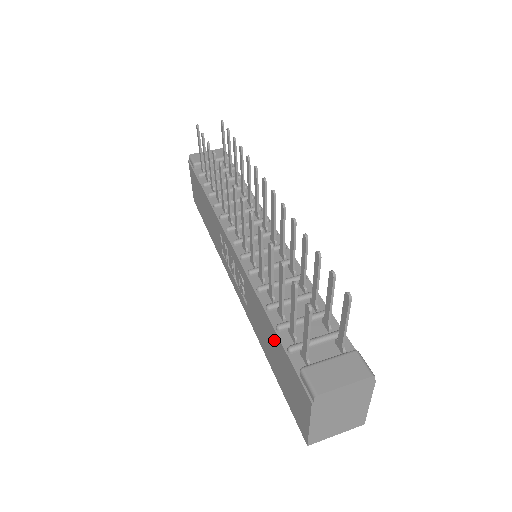
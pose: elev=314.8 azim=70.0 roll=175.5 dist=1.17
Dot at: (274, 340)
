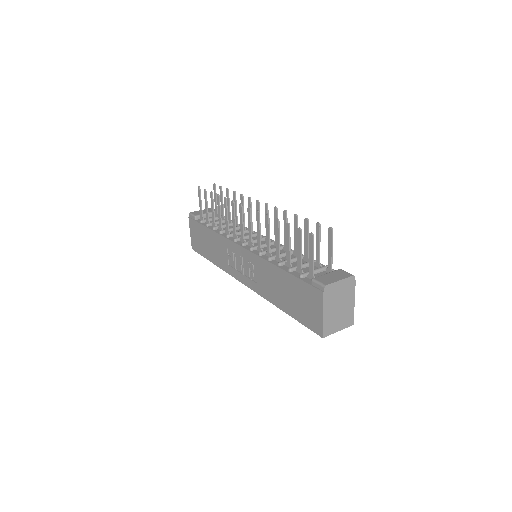
Dot at: (287, 281)
